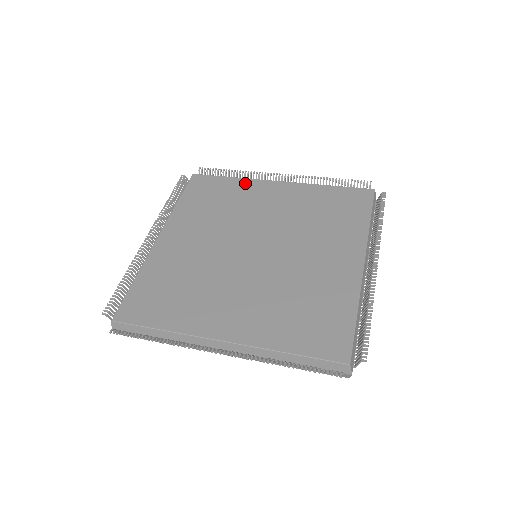
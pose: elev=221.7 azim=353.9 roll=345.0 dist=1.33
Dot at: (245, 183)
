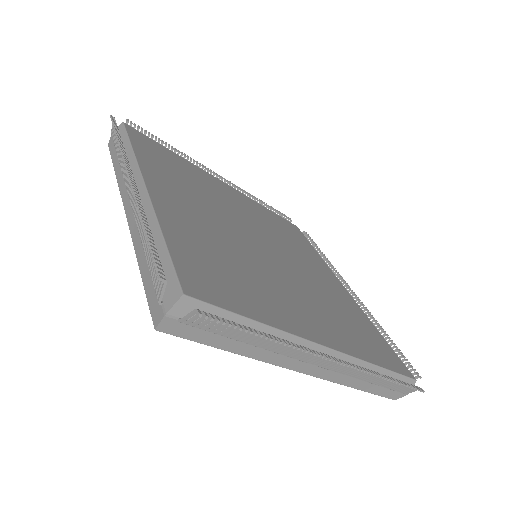
Dot at: (321, 260)
